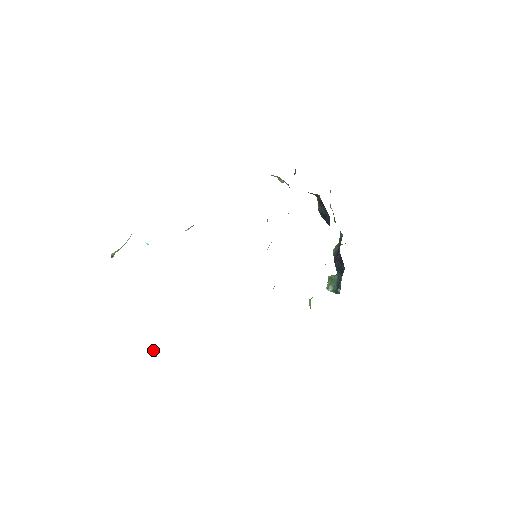
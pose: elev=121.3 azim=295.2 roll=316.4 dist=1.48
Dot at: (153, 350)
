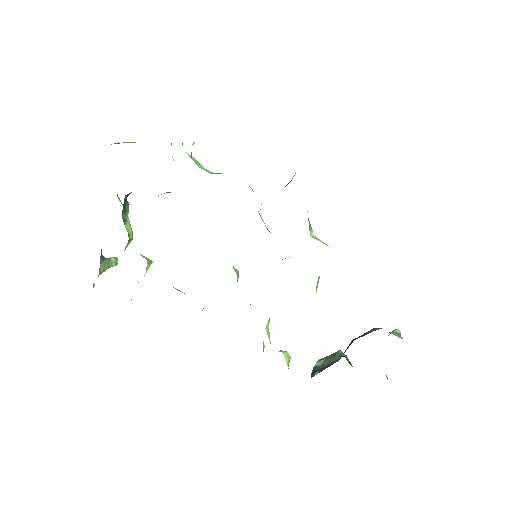
Dot at: (116, 258)
